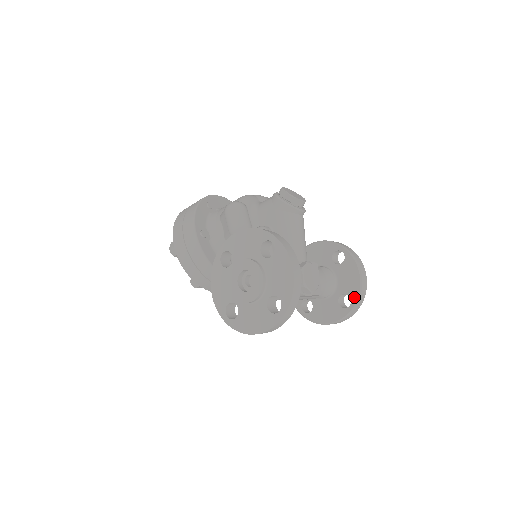
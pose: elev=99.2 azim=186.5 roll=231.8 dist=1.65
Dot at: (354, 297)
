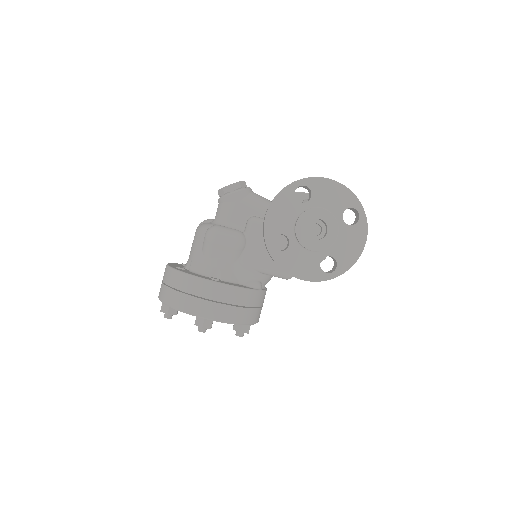
Dot at: occluded
